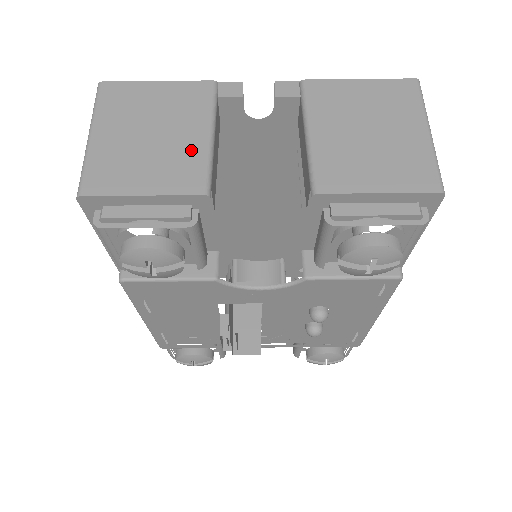
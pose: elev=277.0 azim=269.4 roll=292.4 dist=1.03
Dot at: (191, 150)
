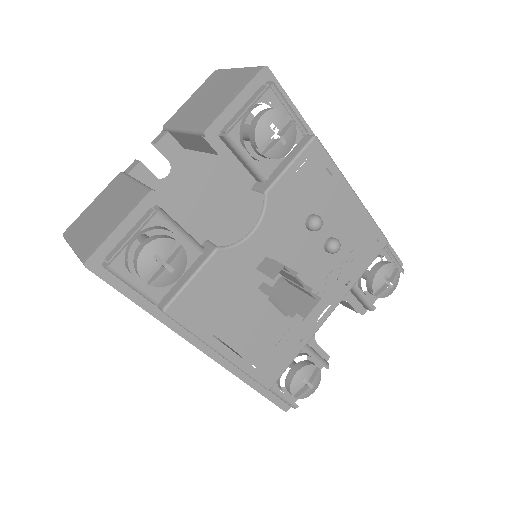
Dot at: (129, 193)
